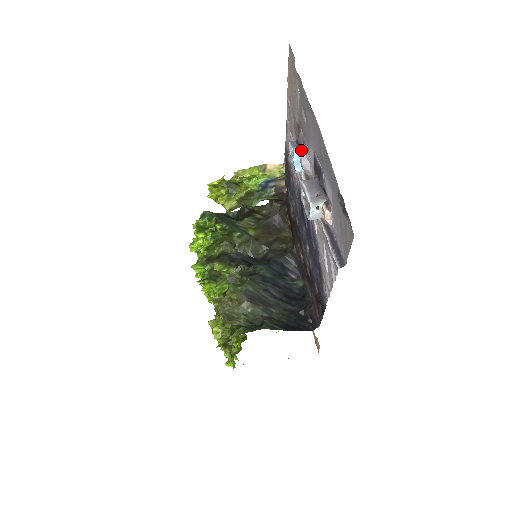
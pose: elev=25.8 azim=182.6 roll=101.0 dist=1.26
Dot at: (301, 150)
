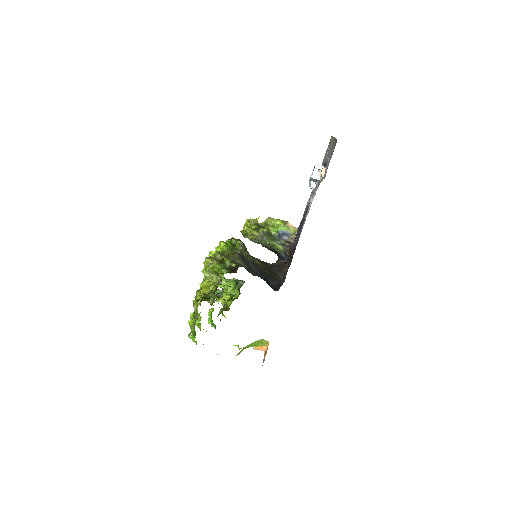
Dot at: occluded
